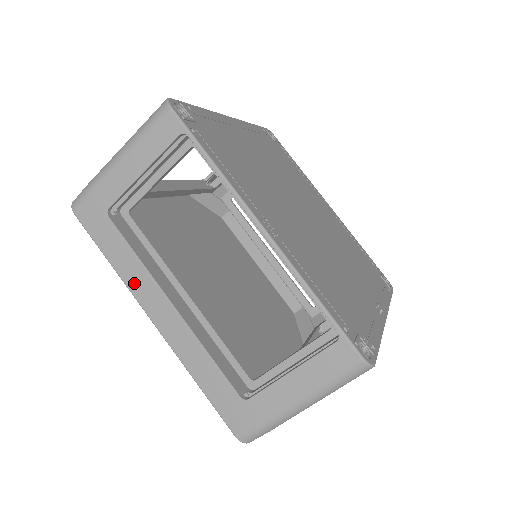
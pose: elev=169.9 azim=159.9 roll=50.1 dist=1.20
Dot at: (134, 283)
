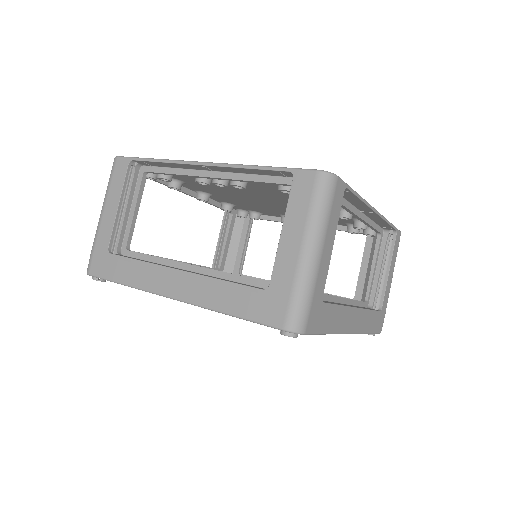
Dot at: (146, 282)
